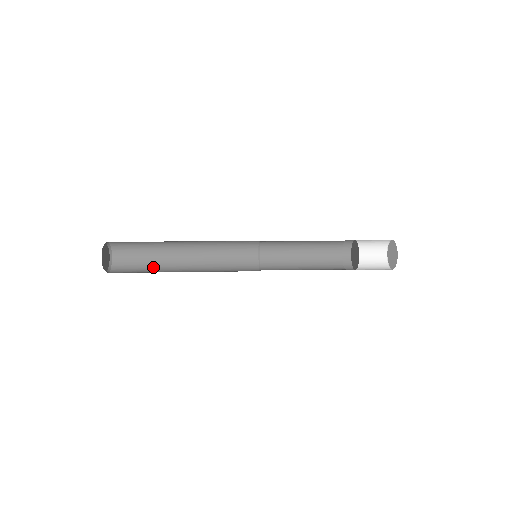
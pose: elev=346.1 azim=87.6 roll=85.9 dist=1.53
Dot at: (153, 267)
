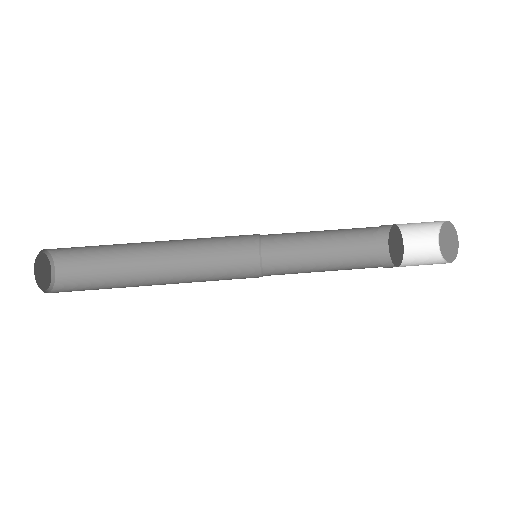
Dot at: (109, 249)
